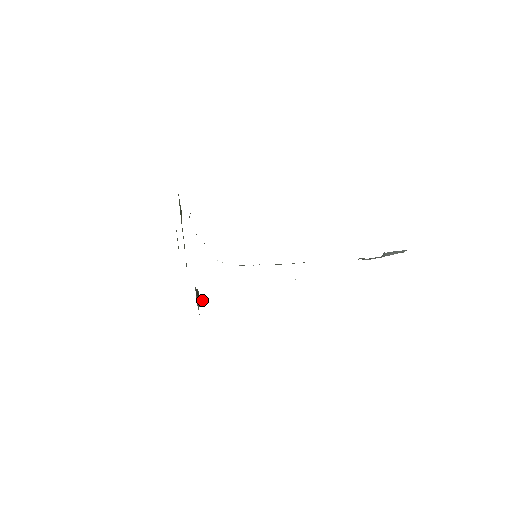
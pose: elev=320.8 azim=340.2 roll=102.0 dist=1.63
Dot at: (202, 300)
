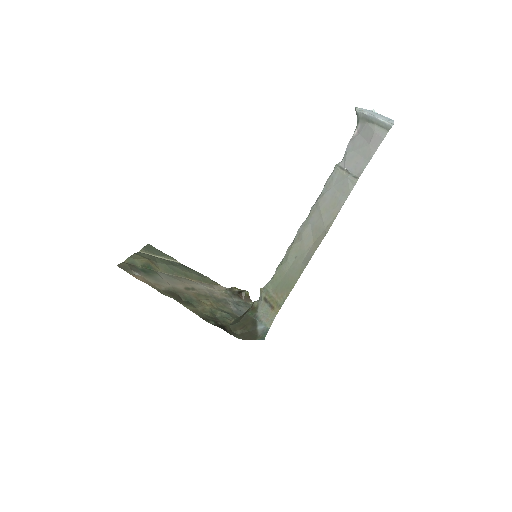
Dot at: (246, 294)
